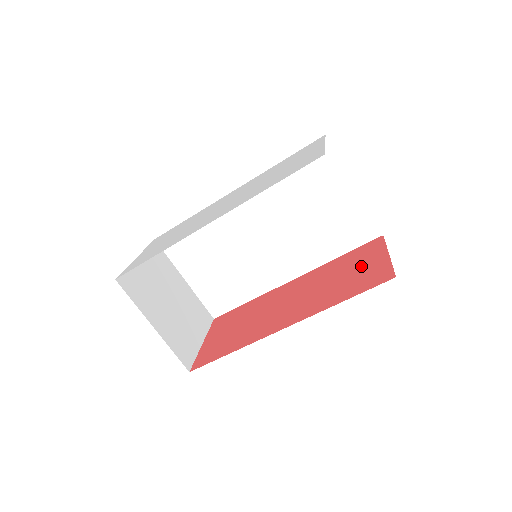
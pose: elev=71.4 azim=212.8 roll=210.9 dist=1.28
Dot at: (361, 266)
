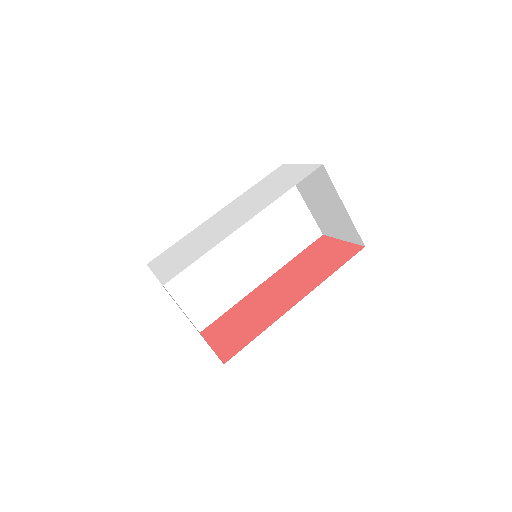
Dot at: (326, 252)
